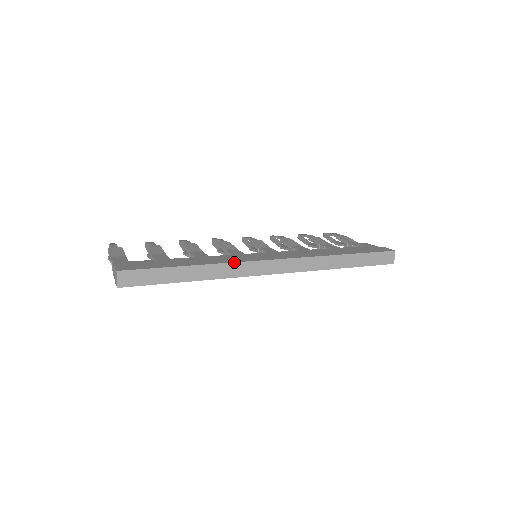
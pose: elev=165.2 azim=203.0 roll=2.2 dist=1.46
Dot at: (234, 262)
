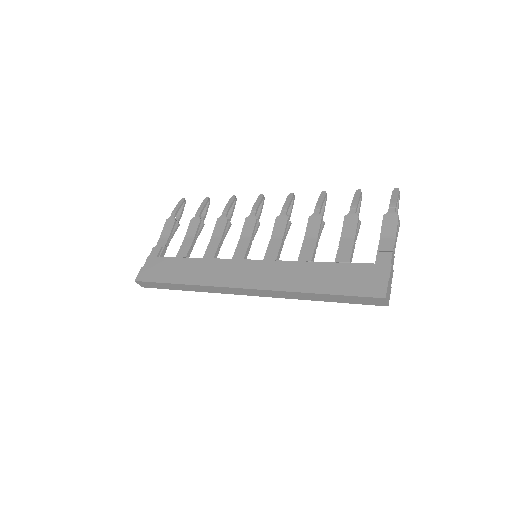
Dot at: (207, 286)
